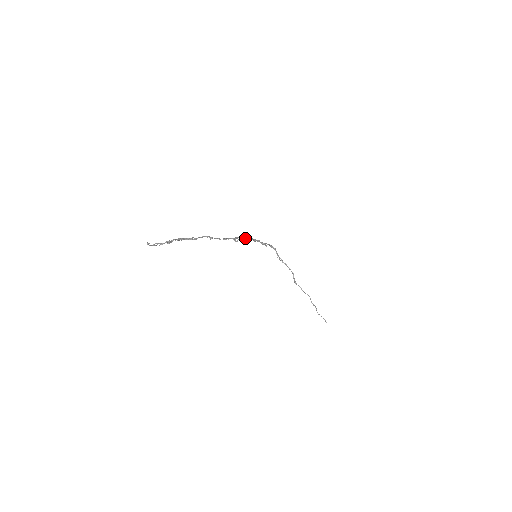
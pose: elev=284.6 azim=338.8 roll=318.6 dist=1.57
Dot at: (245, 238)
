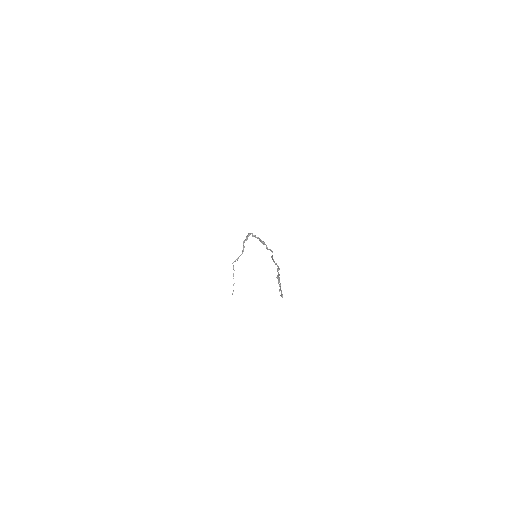
Dot at: (270, 250)
